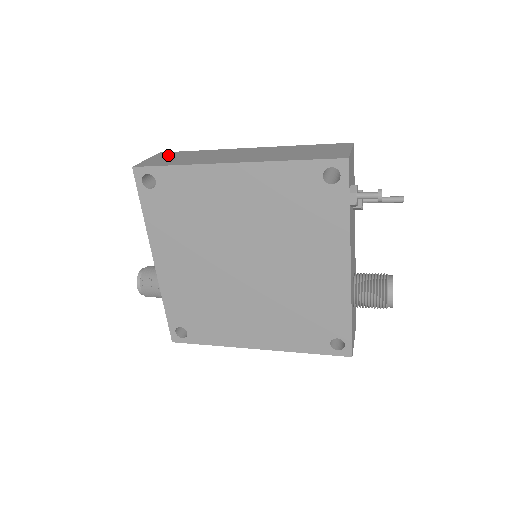
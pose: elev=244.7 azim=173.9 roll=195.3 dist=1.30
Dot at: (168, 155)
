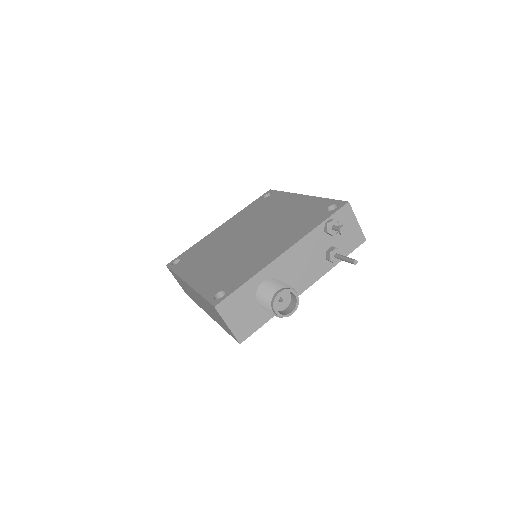
Dot at: occluded
